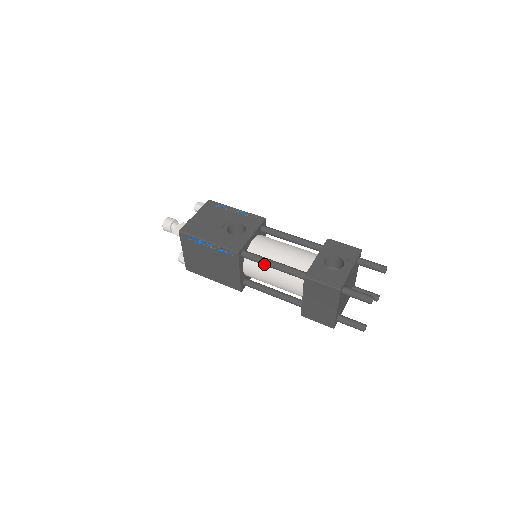
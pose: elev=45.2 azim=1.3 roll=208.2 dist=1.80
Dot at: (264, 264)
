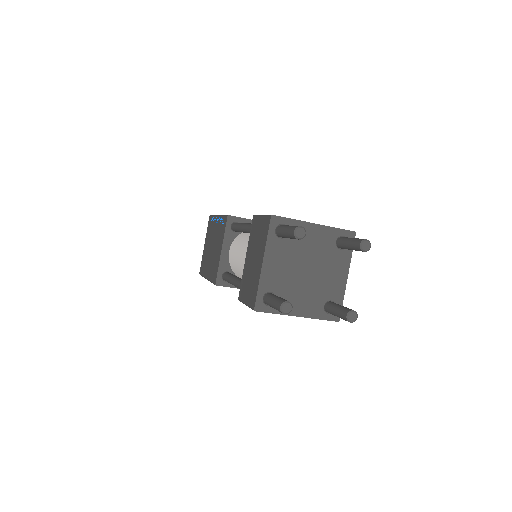
Dot at: (240, 227)
